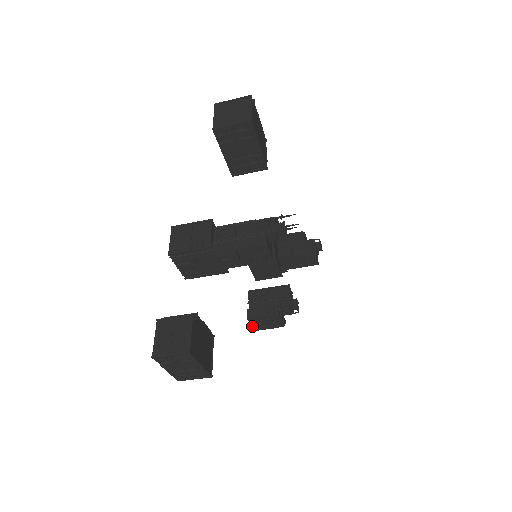
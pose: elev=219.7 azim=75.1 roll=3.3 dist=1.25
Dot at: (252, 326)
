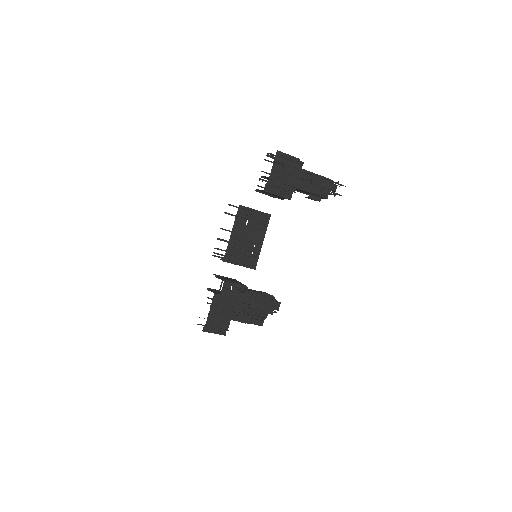
Dot at: (242, 304)
